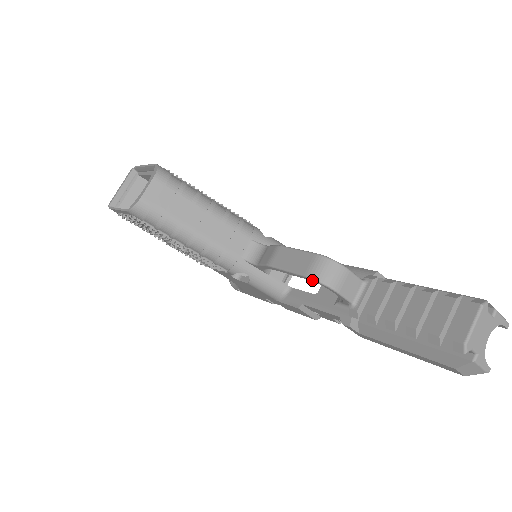
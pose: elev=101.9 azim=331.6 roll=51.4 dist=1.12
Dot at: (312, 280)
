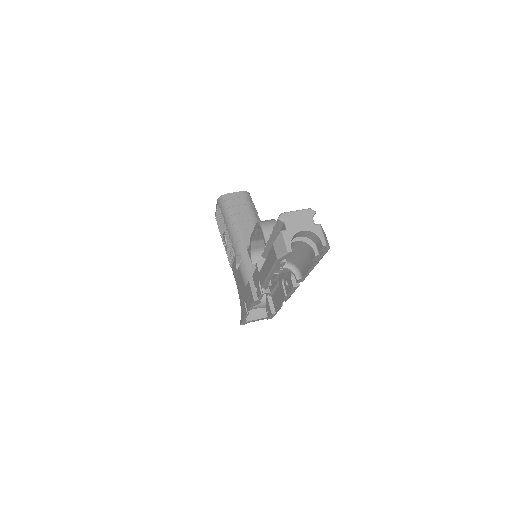
Dot at: (257, 224)
